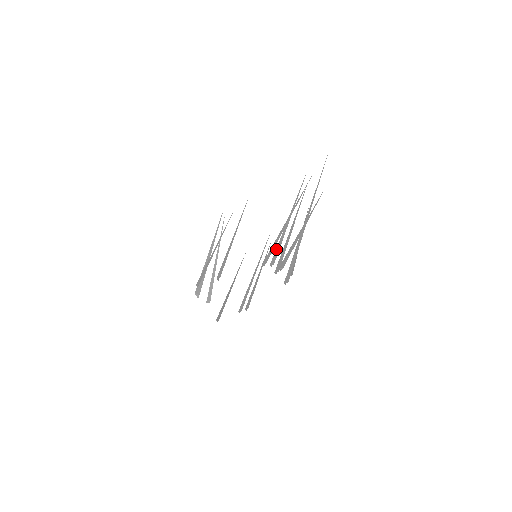
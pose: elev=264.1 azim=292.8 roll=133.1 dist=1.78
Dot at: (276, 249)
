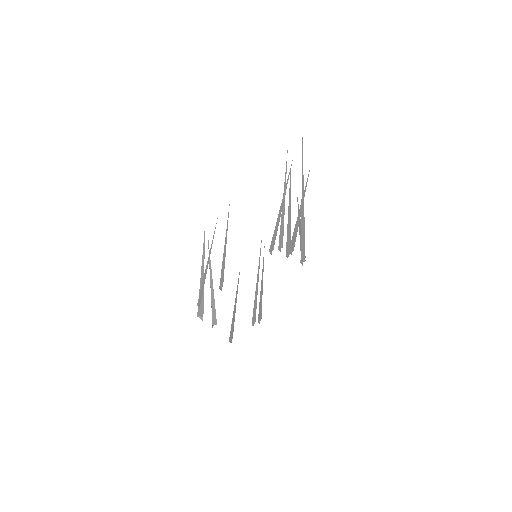
Dot at: (280, 232)
